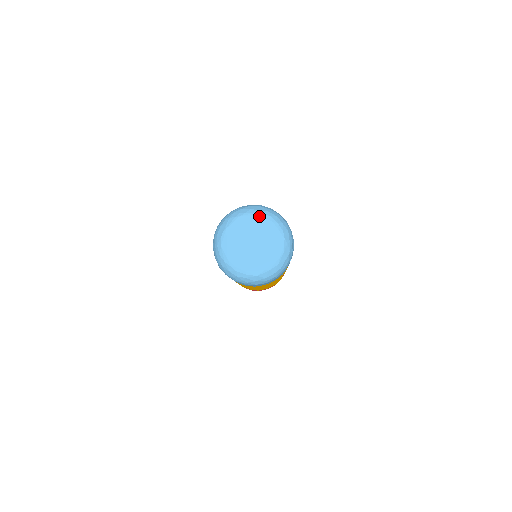
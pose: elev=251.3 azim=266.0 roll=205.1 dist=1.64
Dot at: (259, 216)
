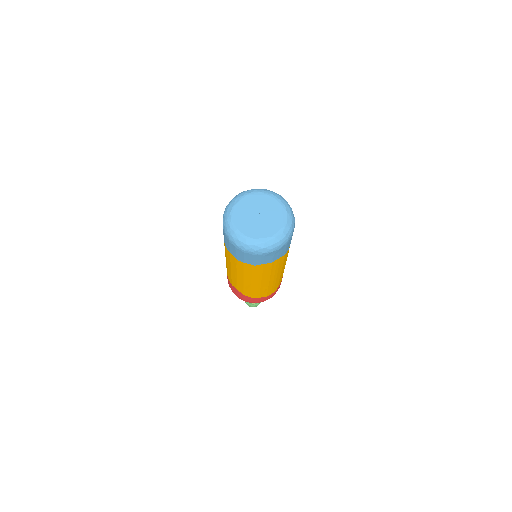
Dot at: (263, 194)
